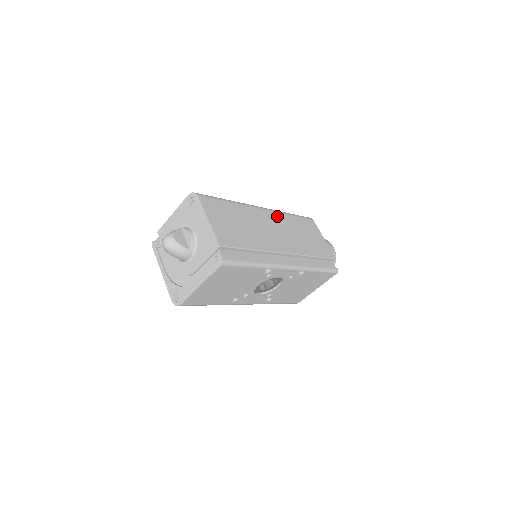
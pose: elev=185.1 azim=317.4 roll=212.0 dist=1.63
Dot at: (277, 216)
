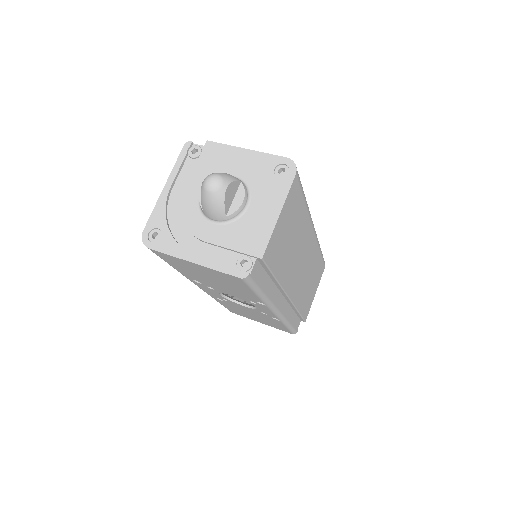
Dot at: (314, 246)
